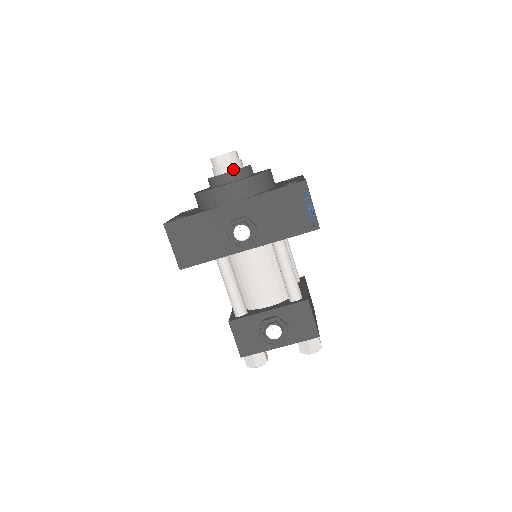
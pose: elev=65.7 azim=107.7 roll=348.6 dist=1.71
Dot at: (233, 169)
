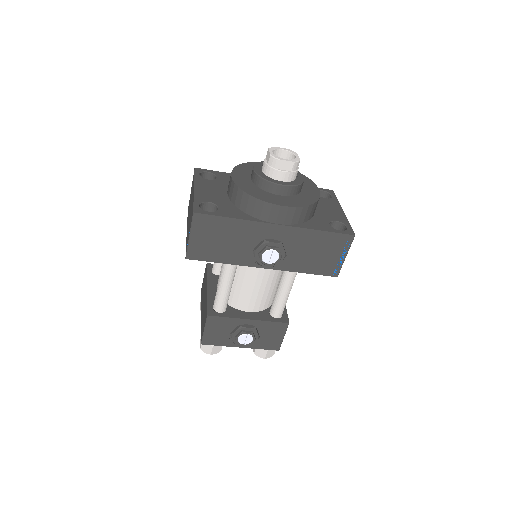
Dot at: (289, 180)
